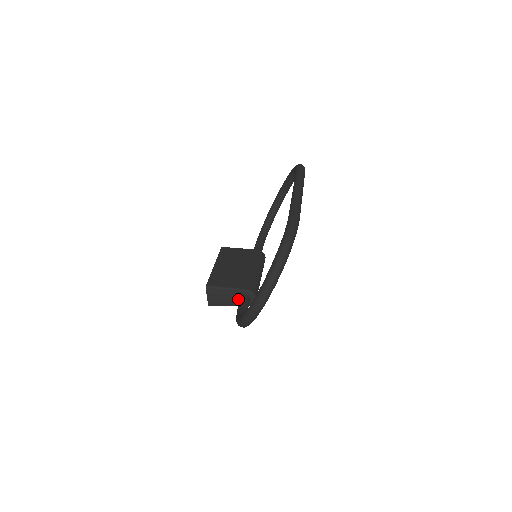
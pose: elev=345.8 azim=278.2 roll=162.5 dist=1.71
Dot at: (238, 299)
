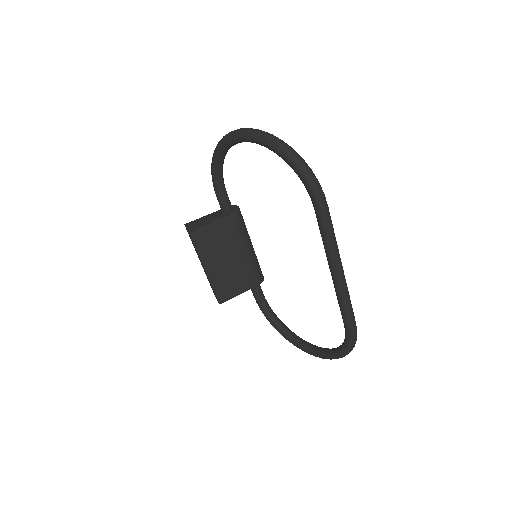
Dot at: occluded
